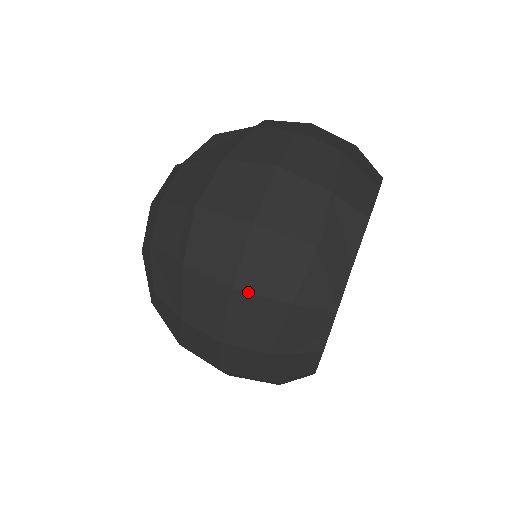
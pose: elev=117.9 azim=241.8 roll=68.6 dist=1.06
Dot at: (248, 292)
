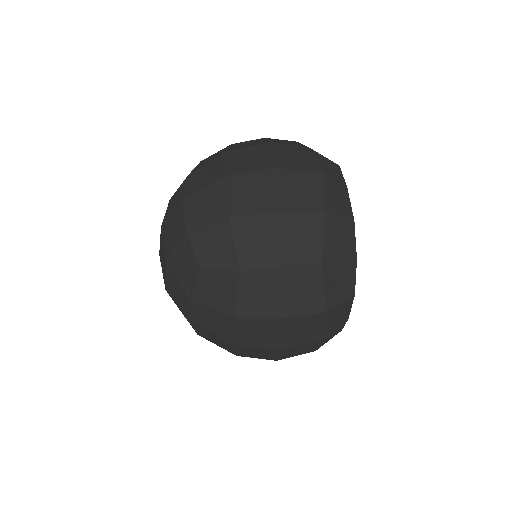
Dot at: (291, 212)
